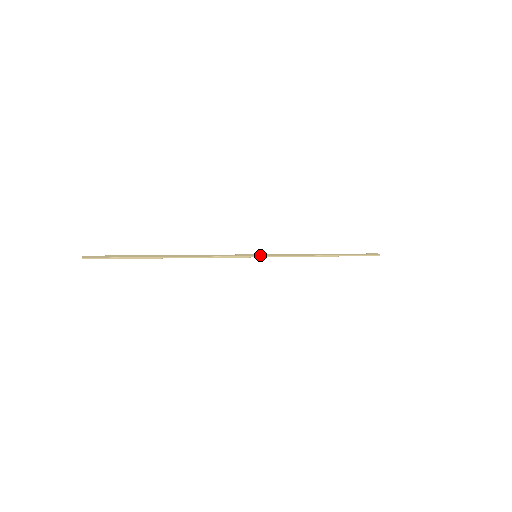
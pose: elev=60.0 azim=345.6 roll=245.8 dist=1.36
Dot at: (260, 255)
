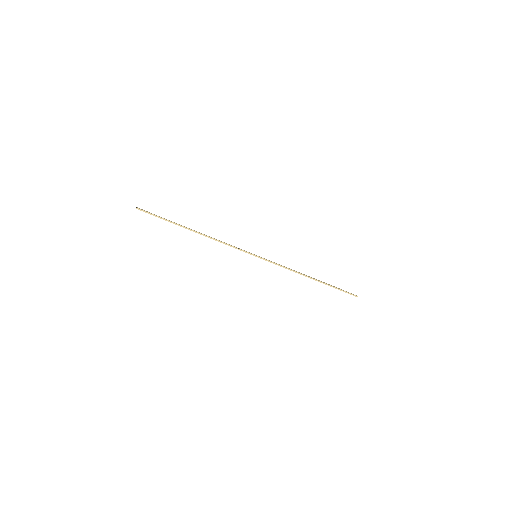
Dot at: (259, 256)
